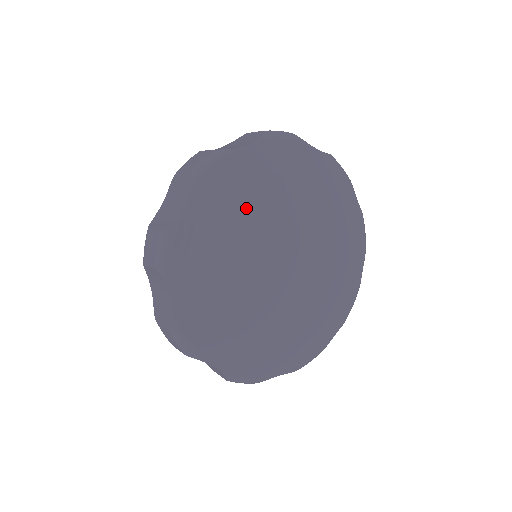
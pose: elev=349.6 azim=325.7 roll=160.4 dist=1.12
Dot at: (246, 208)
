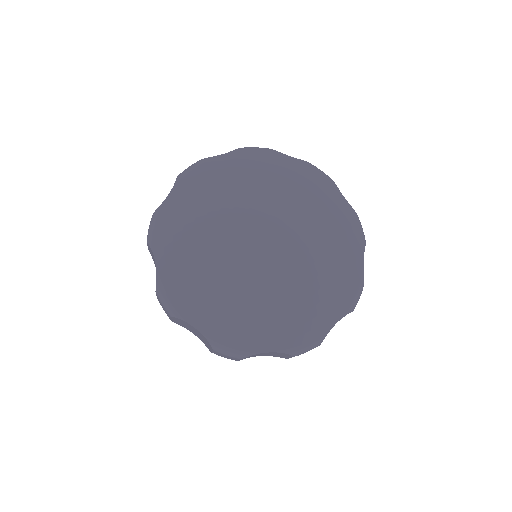
Dot at: (196, 231)
